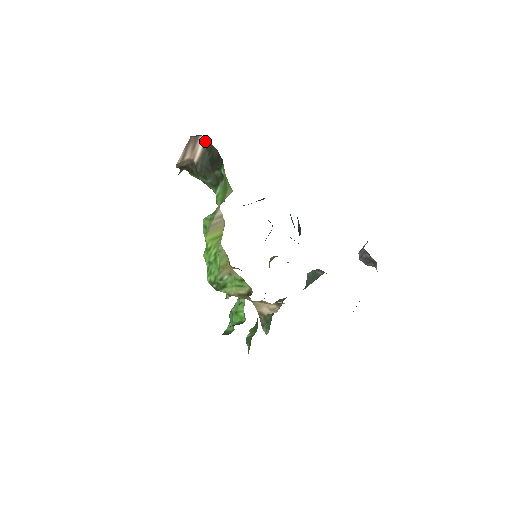
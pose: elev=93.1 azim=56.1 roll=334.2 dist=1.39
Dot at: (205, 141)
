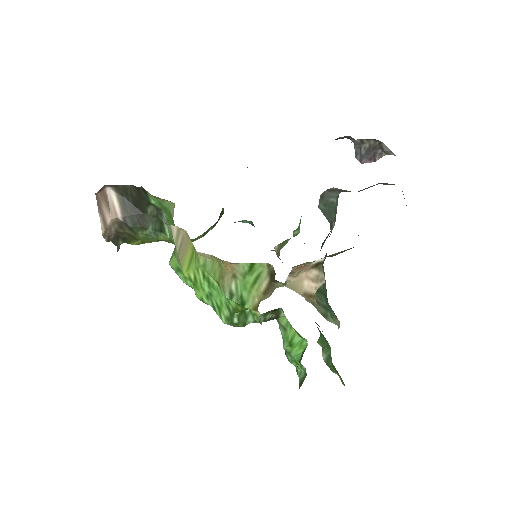
Dot at: (114, 189)
